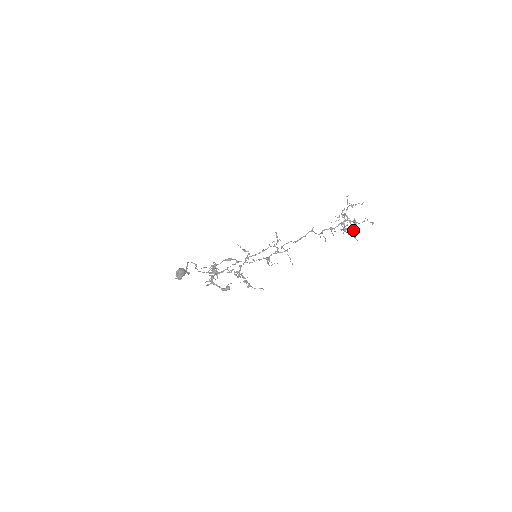
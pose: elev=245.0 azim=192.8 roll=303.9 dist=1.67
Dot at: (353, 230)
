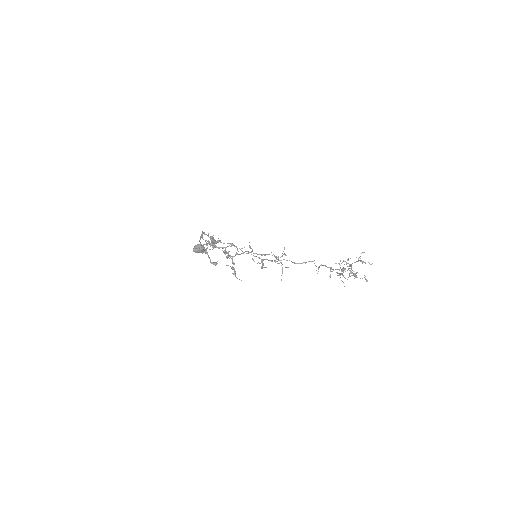
Dot at: occluded
